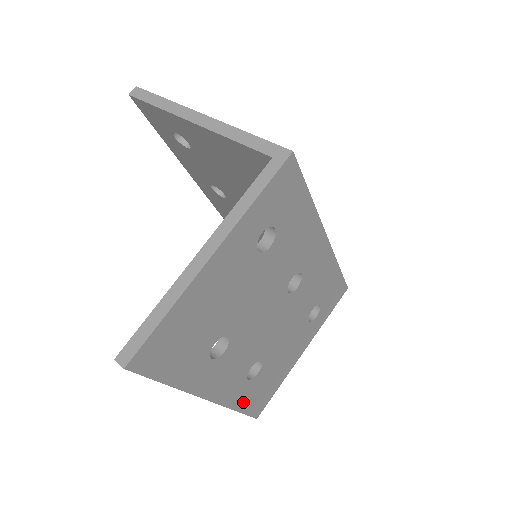
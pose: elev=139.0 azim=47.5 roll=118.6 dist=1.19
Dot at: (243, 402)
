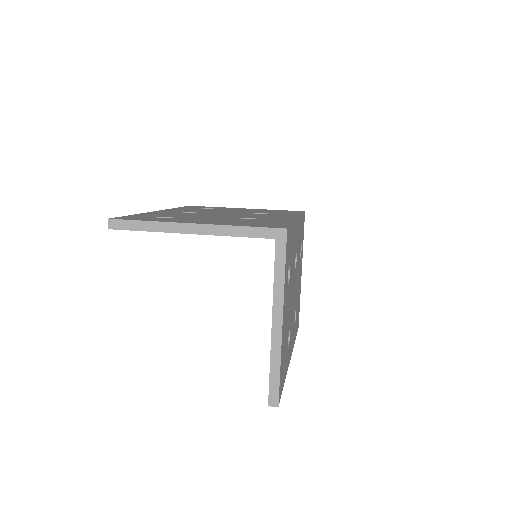
Dot at: (295, 333)
